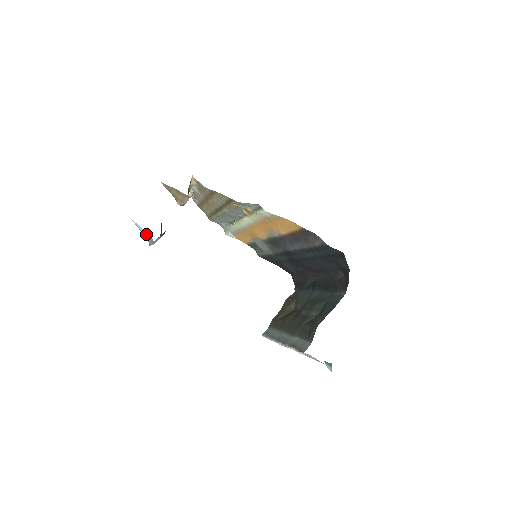
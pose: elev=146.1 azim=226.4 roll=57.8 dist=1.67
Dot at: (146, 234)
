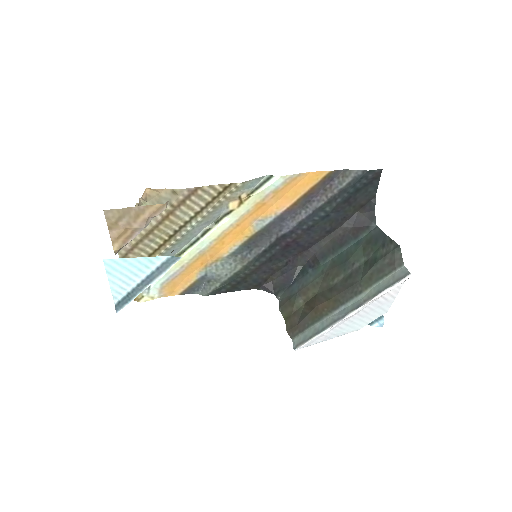
Dot at: (140, 270)
